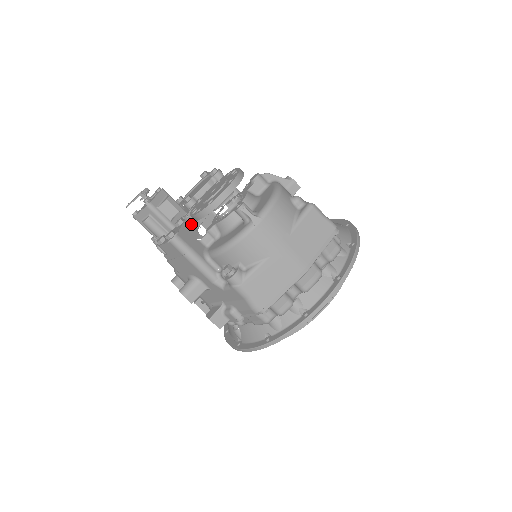
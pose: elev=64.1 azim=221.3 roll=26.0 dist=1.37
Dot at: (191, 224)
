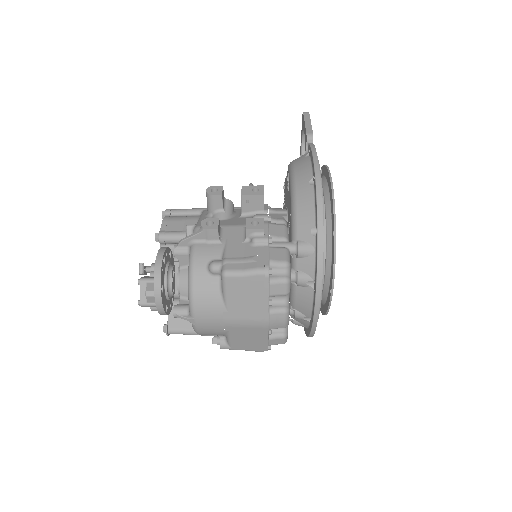
Dot at: occluded
